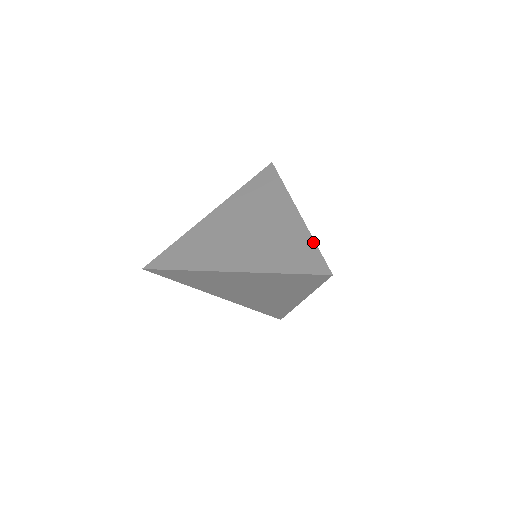
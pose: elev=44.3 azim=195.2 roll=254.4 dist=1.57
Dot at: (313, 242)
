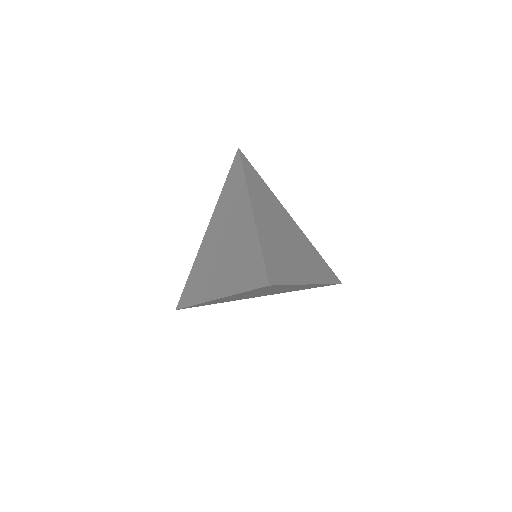
Dot at: (259, 246)
